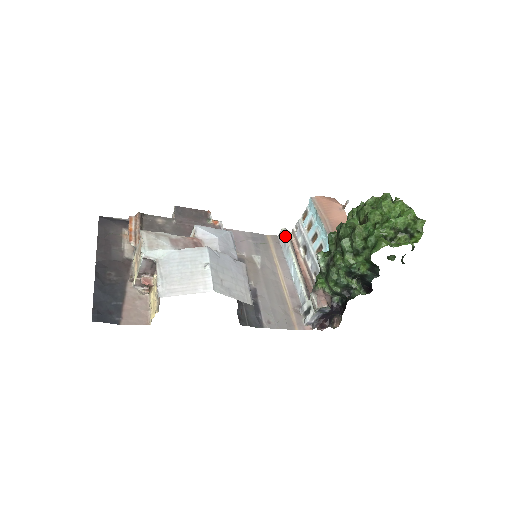
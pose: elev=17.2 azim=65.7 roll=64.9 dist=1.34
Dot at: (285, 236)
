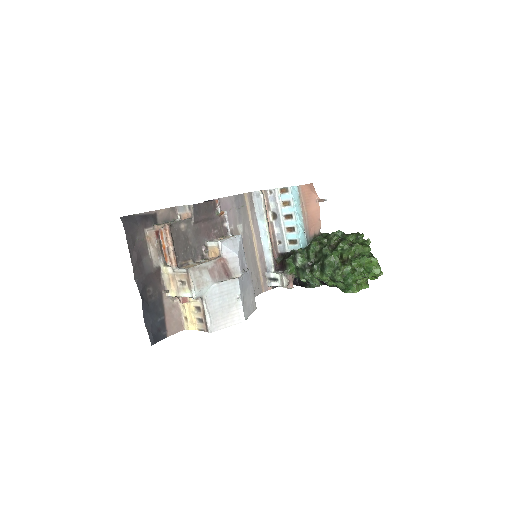
Dot at: (262, 202)
